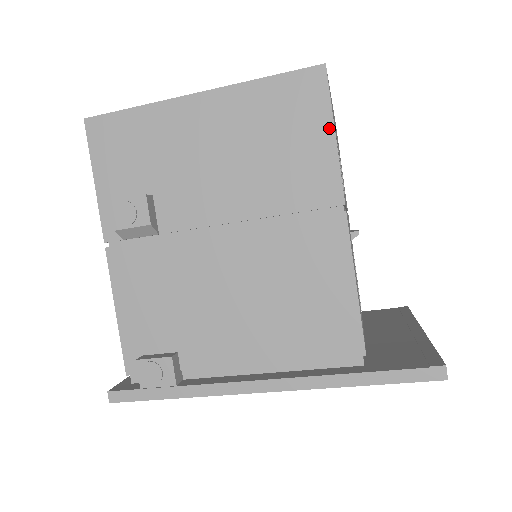
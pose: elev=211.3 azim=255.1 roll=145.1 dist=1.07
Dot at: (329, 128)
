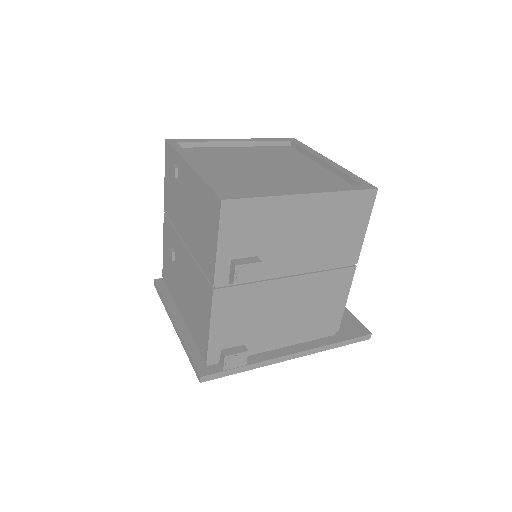
Dot at: (366, 224)
